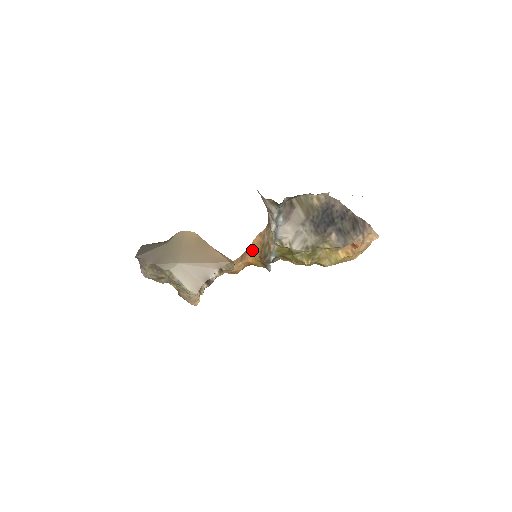
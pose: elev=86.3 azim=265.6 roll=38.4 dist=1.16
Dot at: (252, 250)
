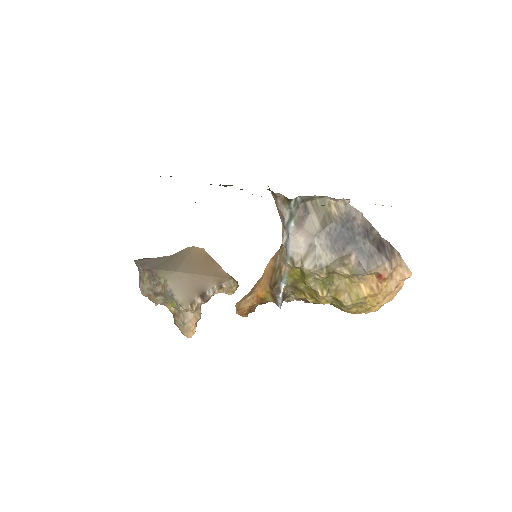
Dot at: (263, 279)
